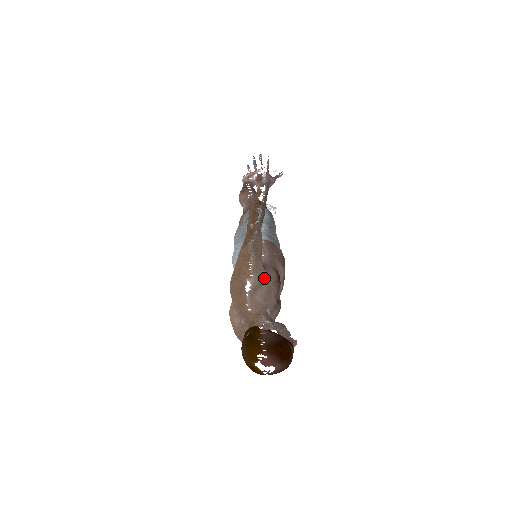
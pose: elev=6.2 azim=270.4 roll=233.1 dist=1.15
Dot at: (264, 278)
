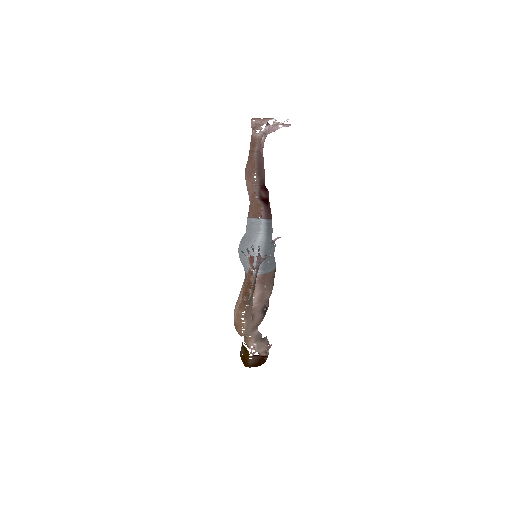
Dot at: (253, 327)
